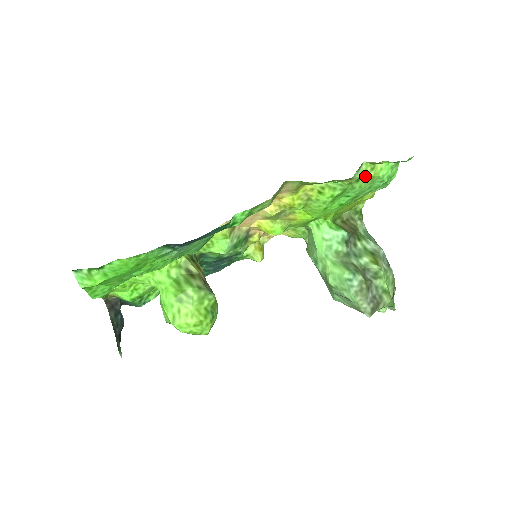
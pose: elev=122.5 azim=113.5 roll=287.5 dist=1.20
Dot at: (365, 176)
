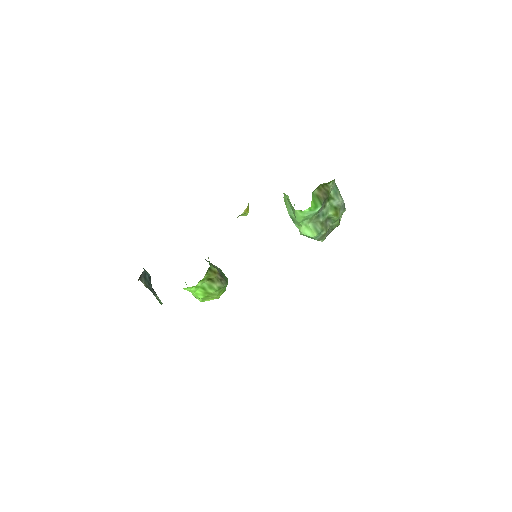
Dot at: occluded
